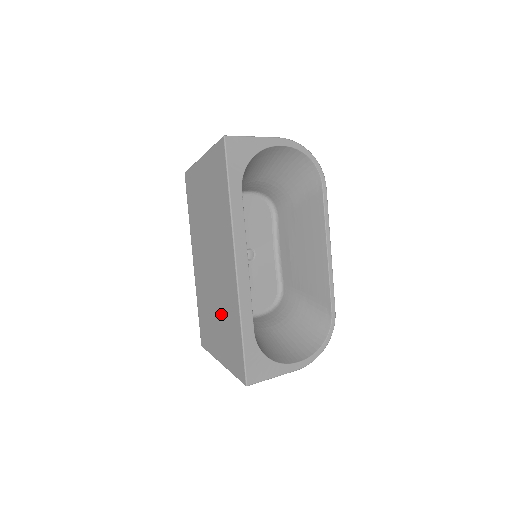
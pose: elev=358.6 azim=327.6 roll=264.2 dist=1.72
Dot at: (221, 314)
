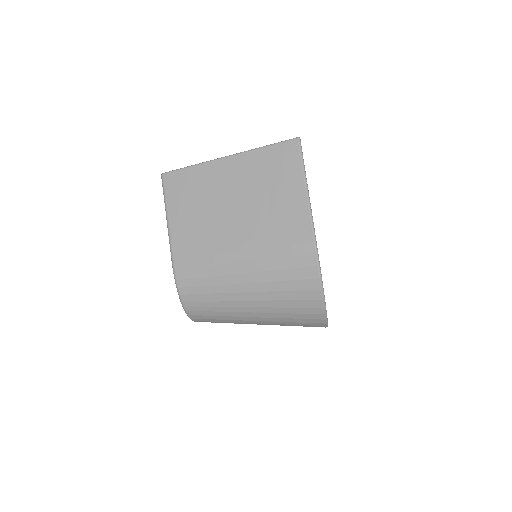
Dot at: occluded
